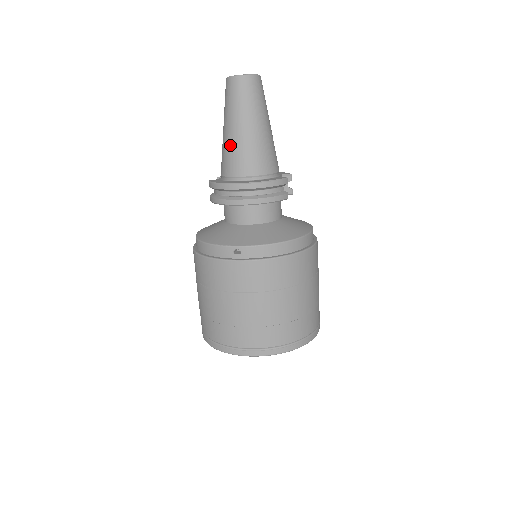
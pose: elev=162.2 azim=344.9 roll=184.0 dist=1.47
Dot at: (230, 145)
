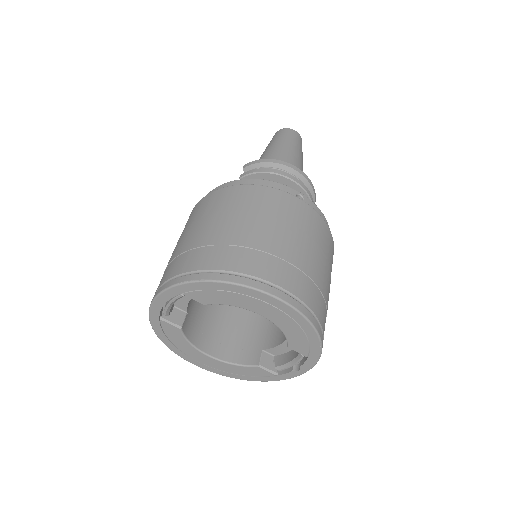
Dot at: (282, 153)
